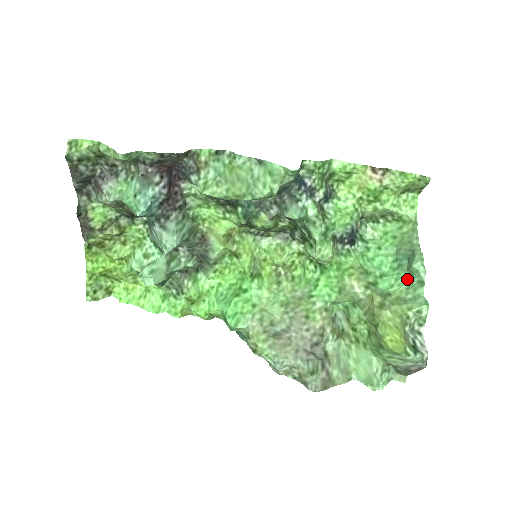
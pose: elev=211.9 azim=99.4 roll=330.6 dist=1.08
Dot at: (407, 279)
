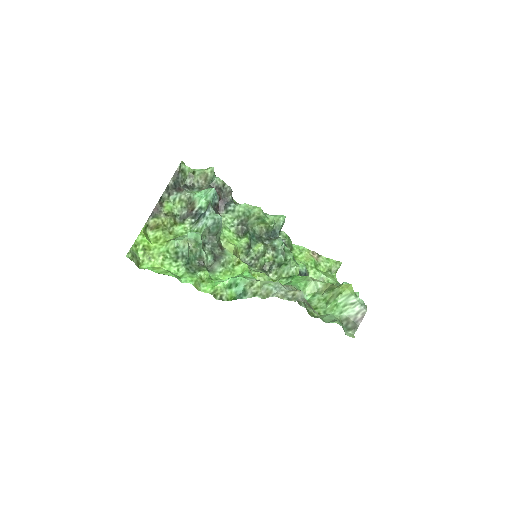
Dot at: occluded
